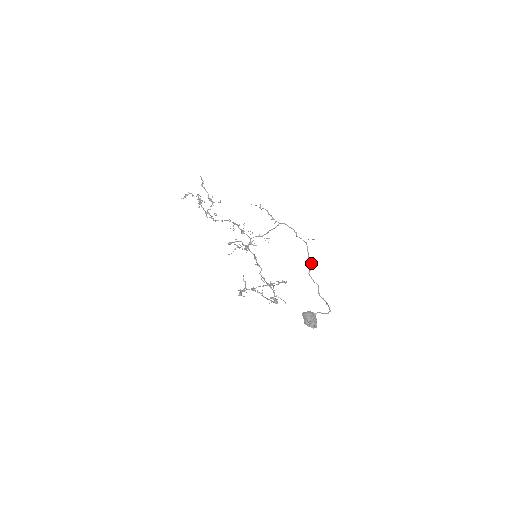
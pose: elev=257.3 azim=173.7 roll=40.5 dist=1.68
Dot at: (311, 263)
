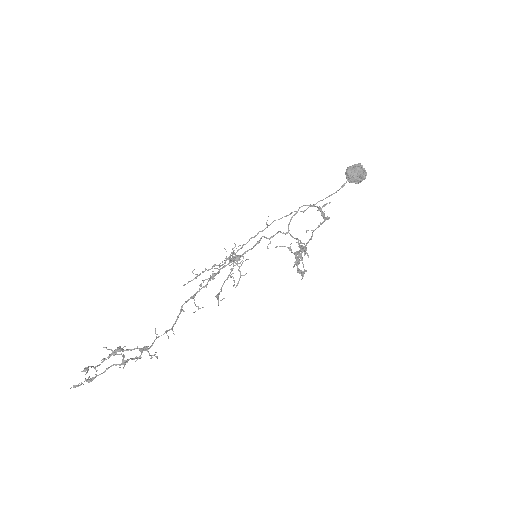
Dot at: occluded
